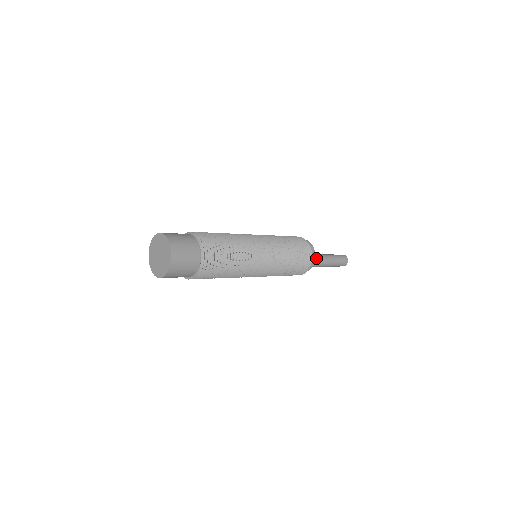
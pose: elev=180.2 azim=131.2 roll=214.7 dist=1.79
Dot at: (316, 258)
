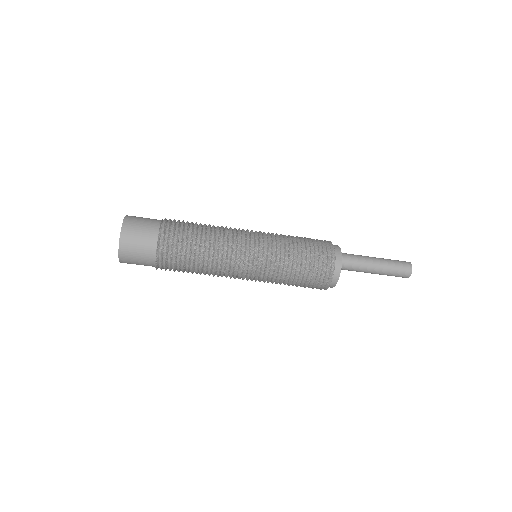
Dot at: occluded
